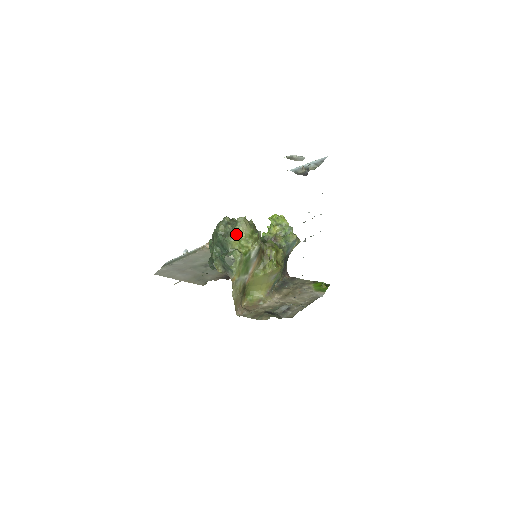
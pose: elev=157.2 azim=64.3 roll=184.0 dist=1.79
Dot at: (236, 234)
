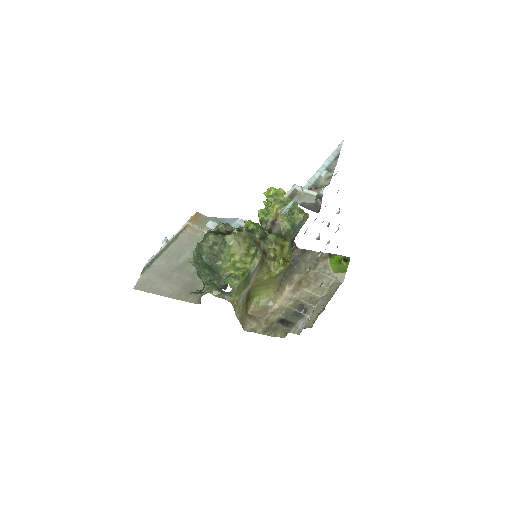
Dot at: (227, 257)
